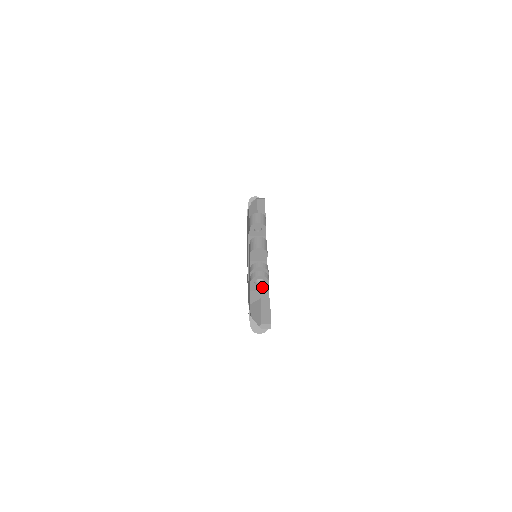
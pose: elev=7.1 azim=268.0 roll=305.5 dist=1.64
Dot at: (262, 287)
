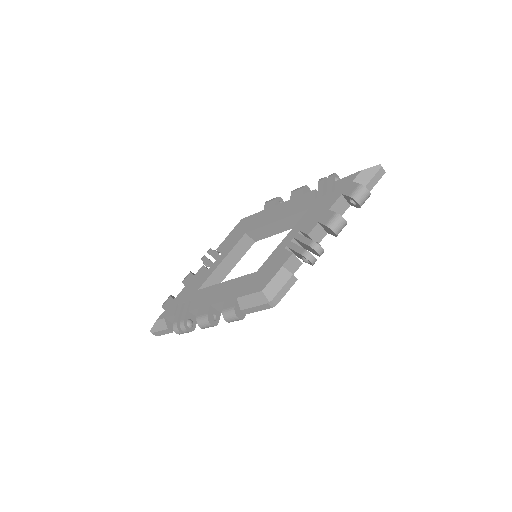
Dot at: occluded
